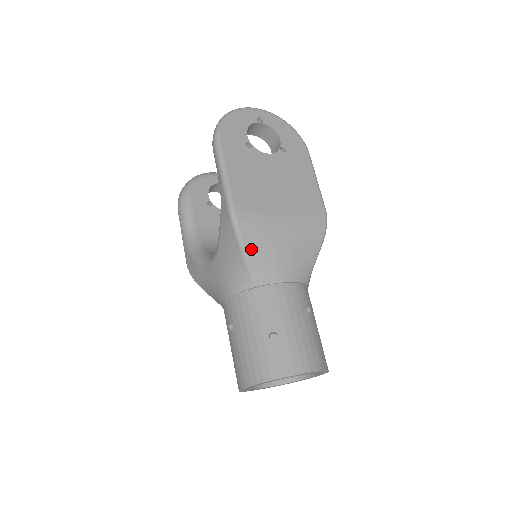
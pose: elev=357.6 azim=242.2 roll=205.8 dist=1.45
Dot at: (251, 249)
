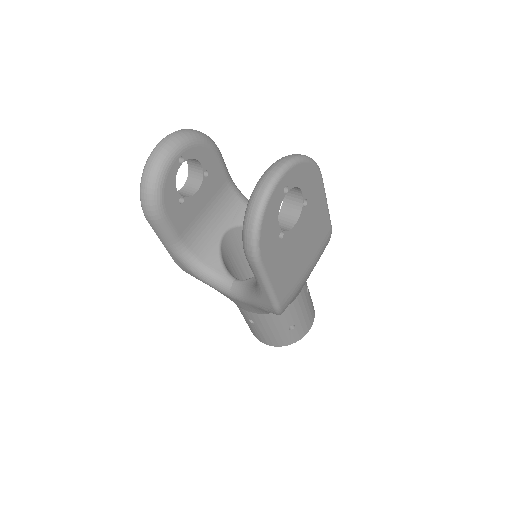
Dot at: occluded
